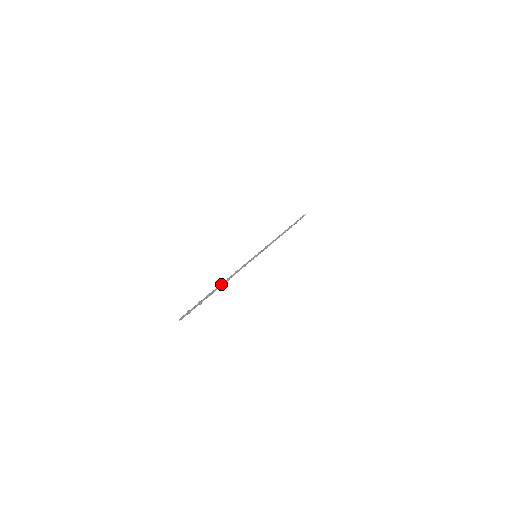
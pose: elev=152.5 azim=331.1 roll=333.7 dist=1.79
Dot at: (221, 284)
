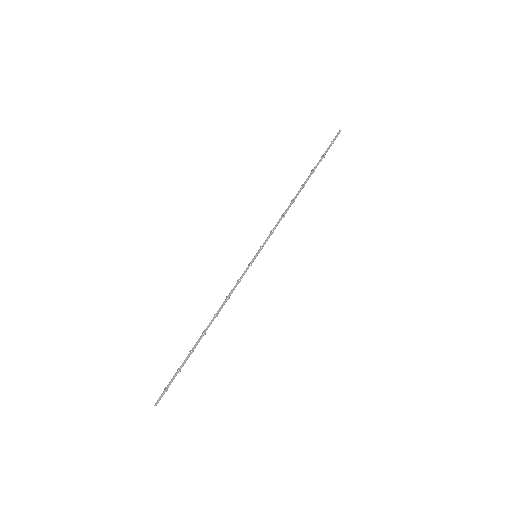
Dot at: (205, 329)
